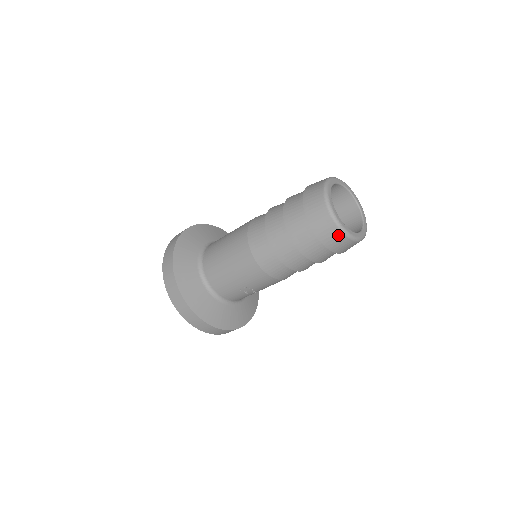
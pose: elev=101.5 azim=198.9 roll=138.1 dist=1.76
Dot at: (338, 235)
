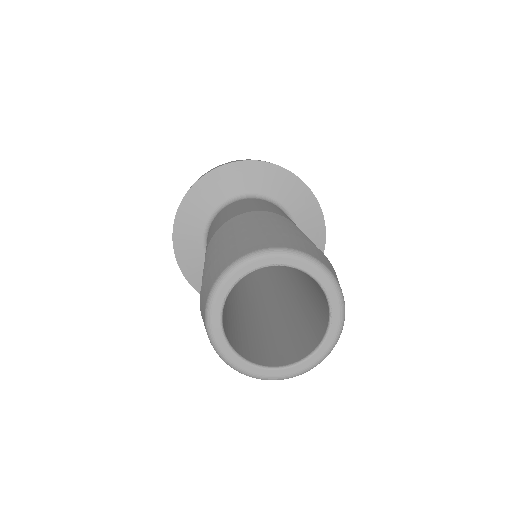
Dot at: occluded
